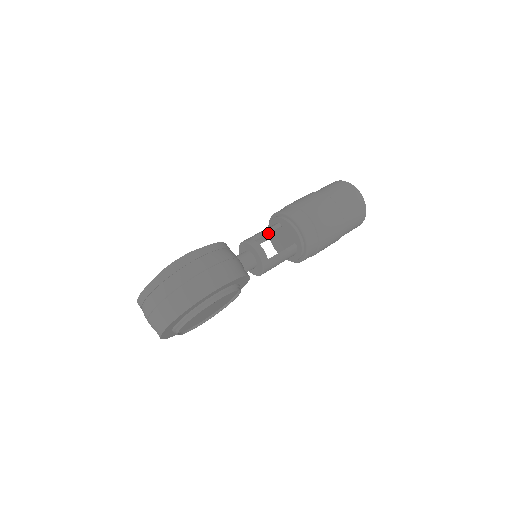
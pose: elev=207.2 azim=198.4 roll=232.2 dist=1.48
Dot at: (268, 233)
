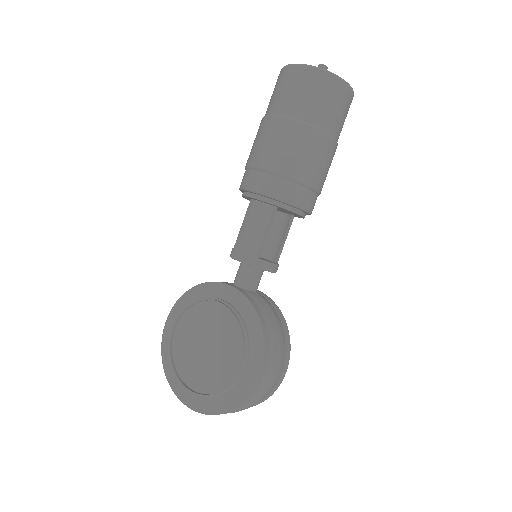
Dot at: (254, 211)
